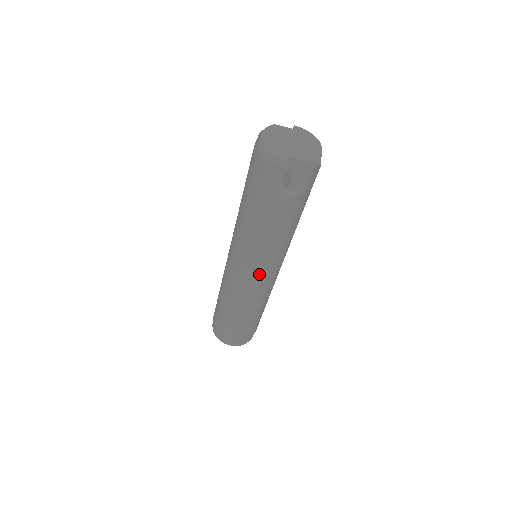
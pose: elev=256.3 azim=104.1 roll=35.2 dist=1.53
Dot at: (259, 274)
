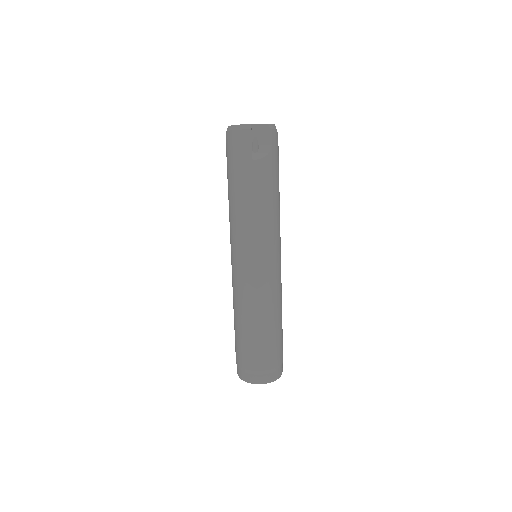
Dot at: (261, 256)
